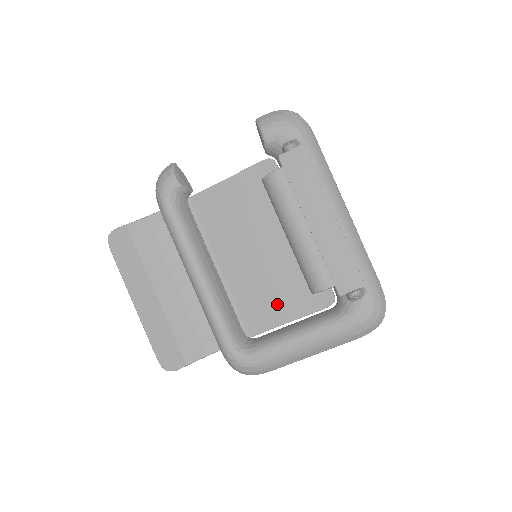
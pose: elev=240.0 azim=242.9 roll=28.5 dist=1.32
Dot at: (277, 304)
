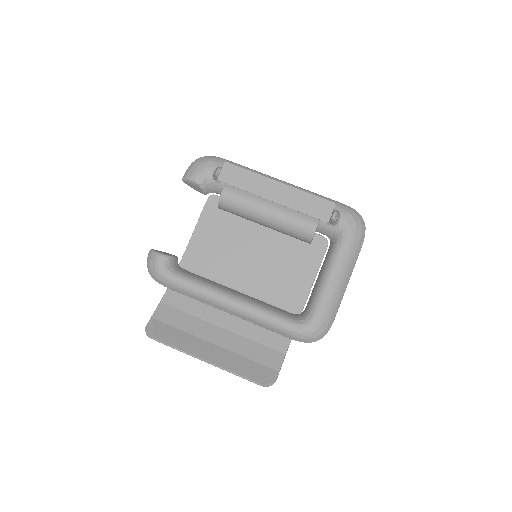
Dot at: (296, 276)
